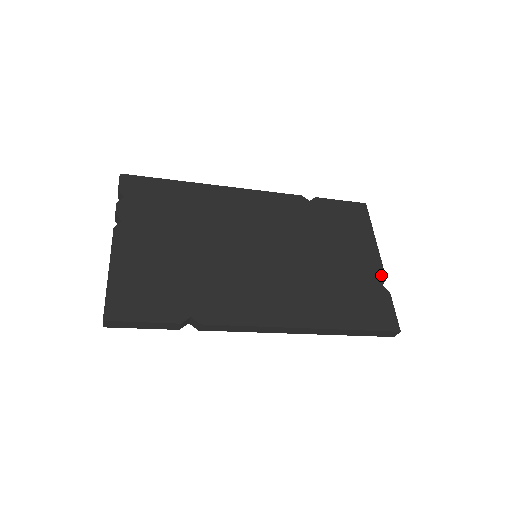
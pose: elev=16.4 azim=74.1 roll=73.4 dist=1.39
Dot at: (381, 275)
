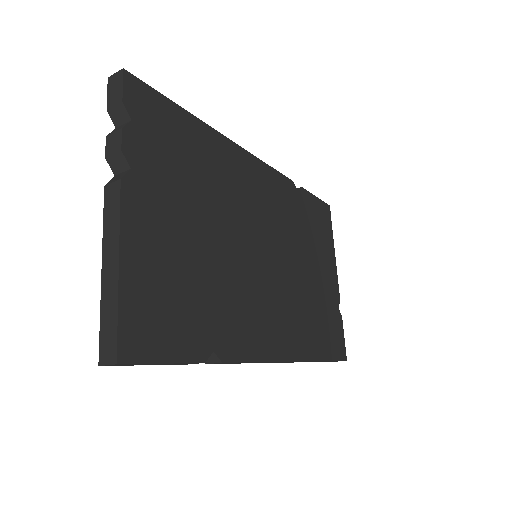
Dot at: (338, 295)
